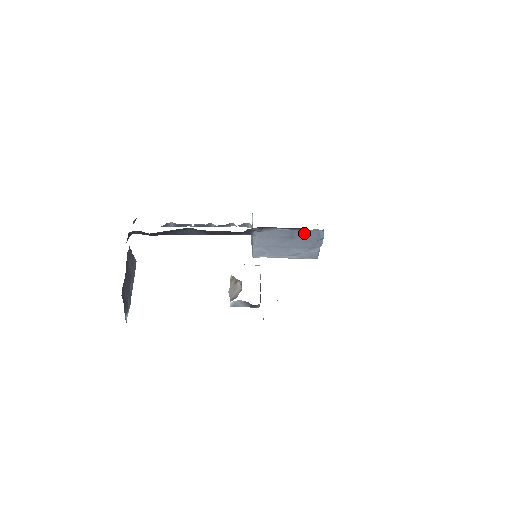
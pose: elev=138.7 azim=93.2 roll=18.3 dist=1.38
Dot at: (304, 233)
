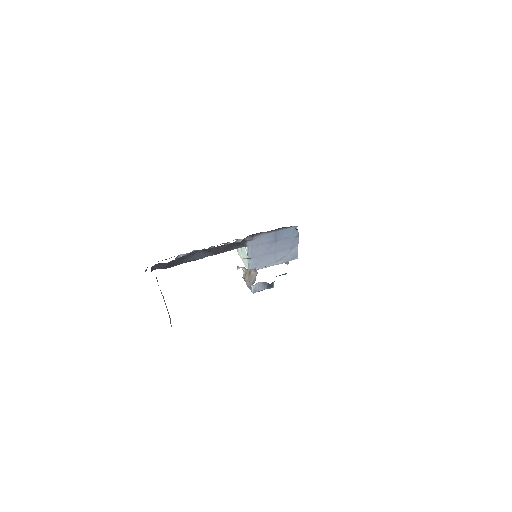
Dot at: (284, 233)
